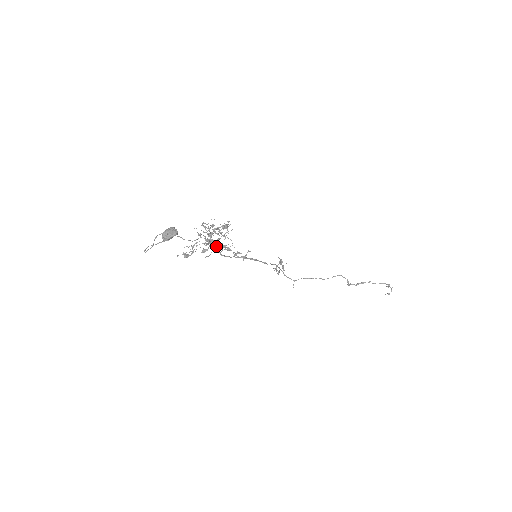
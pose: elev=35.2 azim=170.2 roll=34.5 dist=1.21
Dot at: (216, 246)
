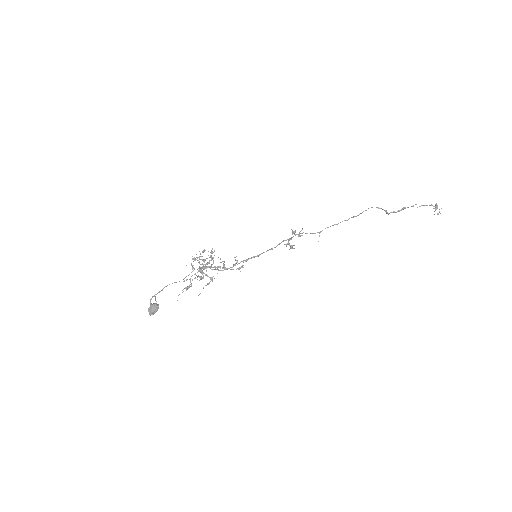
Dot at: (208, 276)
